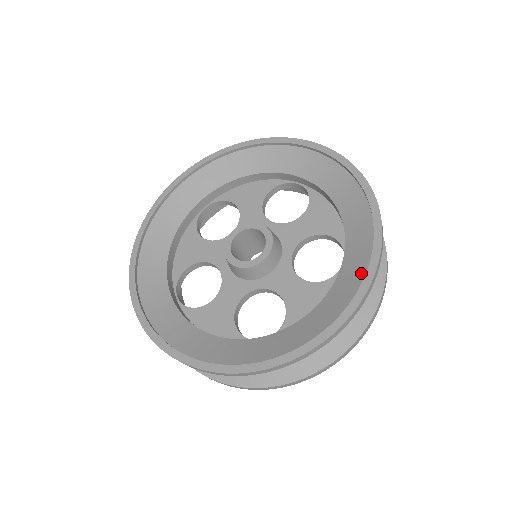
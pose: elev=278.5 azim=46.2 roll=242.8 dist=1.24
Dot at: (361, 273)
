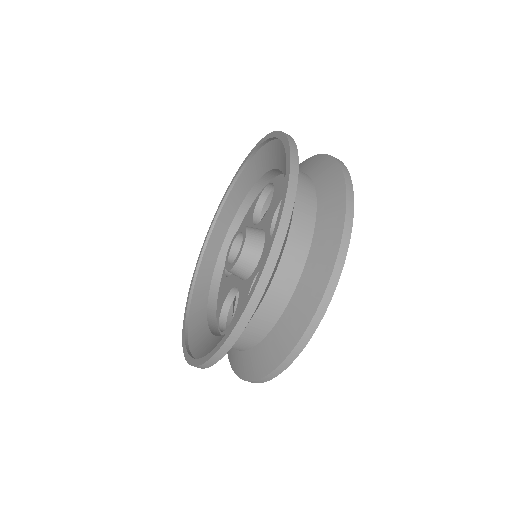
Dot at: occluded
